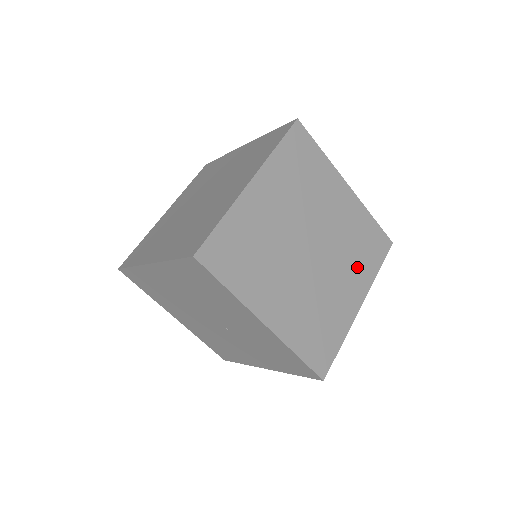
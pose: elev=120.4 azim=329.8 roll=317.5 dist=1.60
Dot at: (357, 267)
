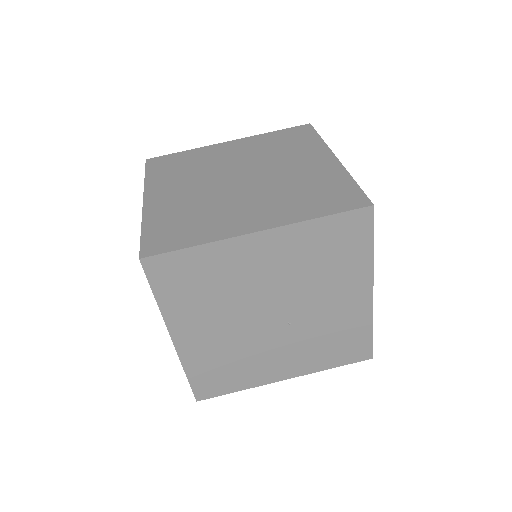
Dot at: occluded
